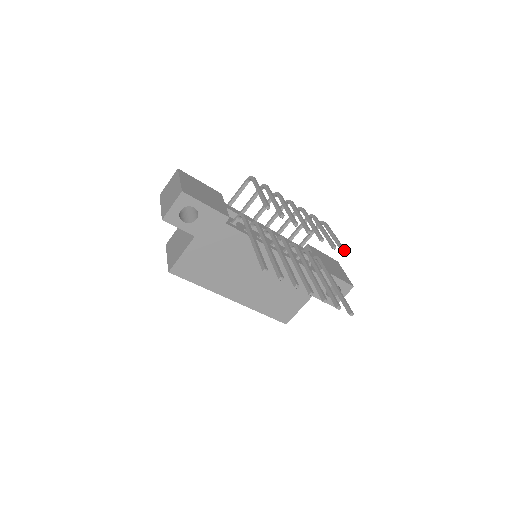
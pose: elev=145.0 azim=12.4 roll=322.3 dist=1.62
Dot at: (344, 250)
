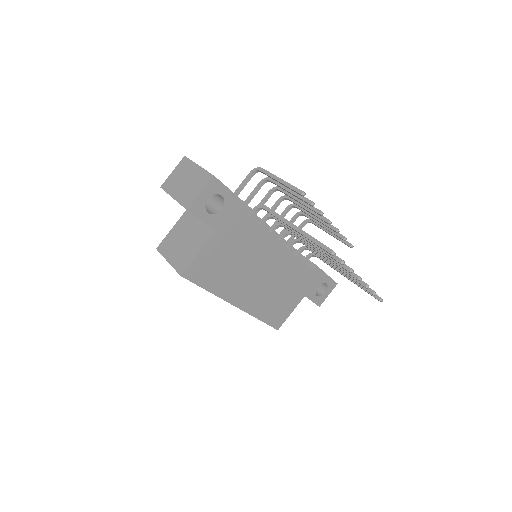
Dot at: occluded
